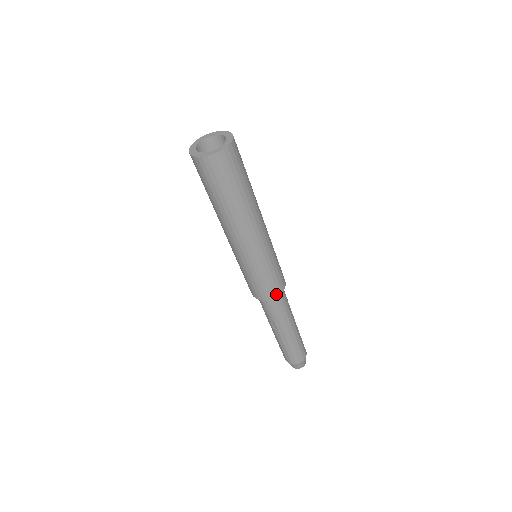
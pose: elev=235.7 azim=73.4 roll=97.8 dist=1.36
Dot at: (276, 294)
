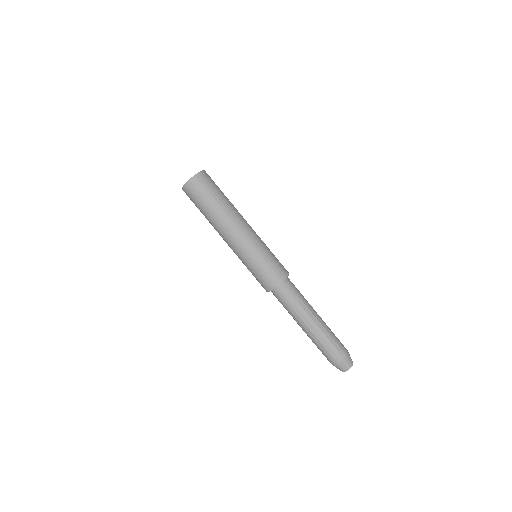
Dot at: (269, 288)
